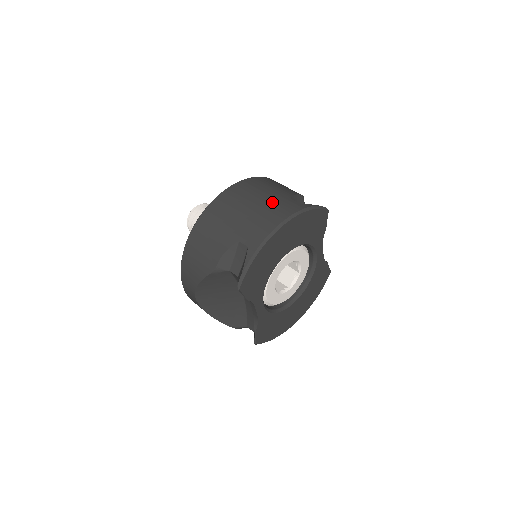
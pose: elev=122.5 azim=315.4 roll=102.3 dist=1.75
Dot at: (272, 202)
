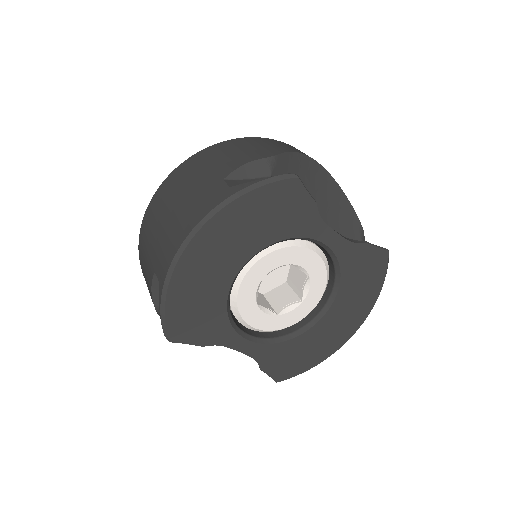
Dot at: (193, 196)
